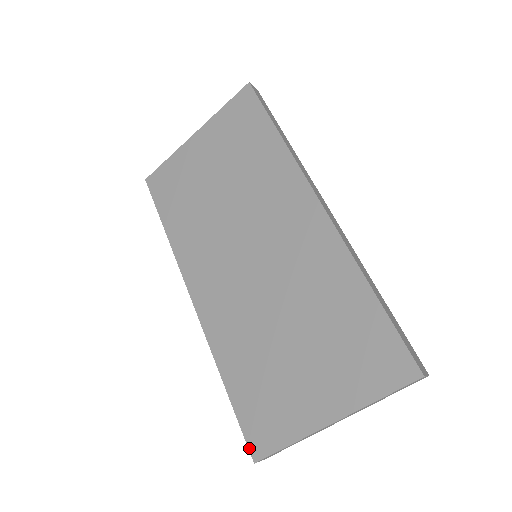
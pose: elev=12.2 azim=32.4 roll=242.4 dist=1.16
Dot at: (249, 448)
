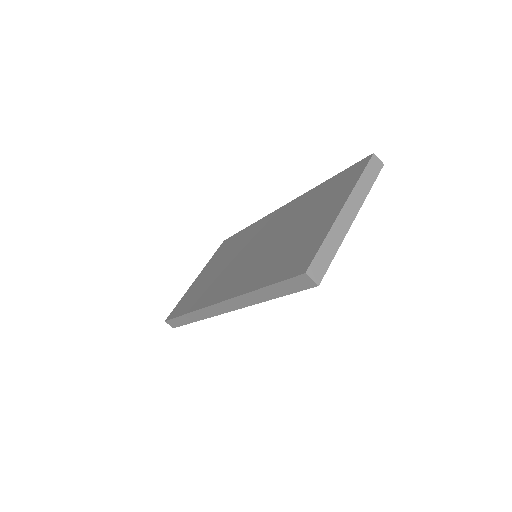
Dot at: (296, 275)
